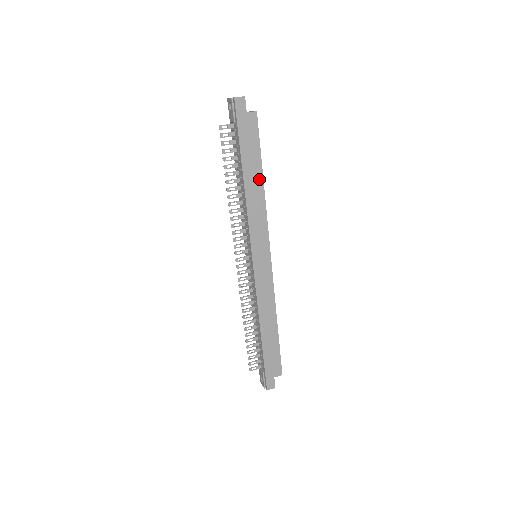
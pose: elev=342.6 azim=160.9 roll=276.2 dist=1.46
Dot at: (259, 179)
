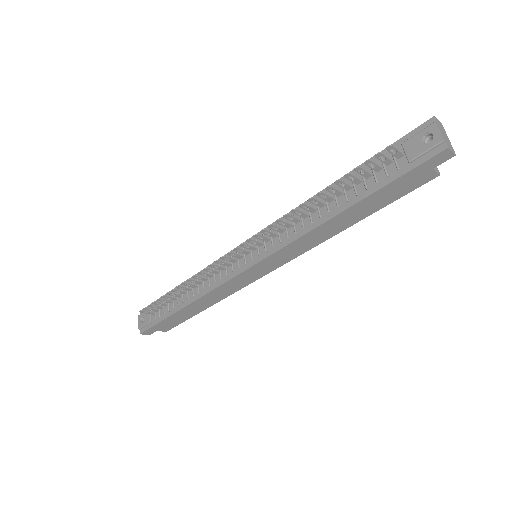
Dot at: (350, 222)
